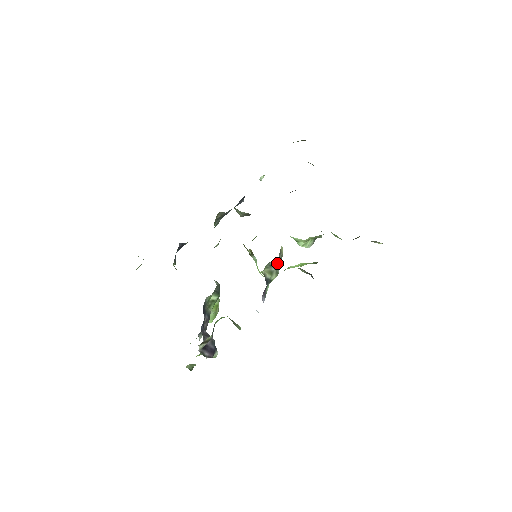
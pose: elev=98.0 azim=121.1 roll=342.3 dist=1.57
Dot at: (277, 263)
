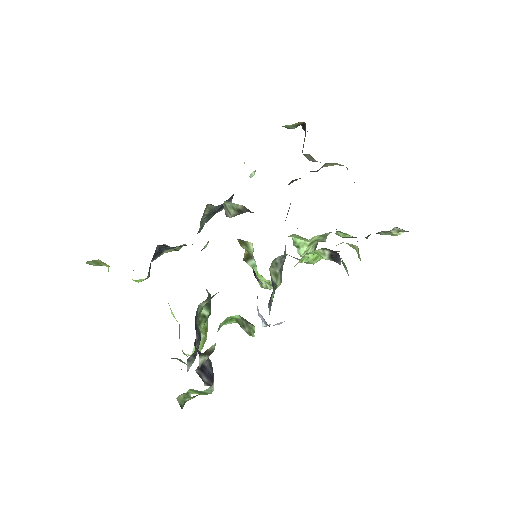
Dot at: (281, 265)
